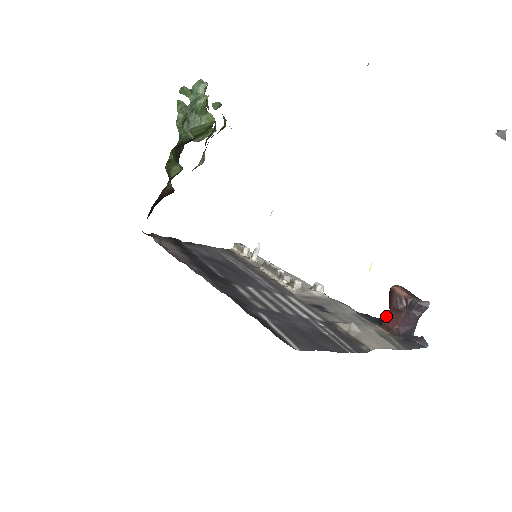
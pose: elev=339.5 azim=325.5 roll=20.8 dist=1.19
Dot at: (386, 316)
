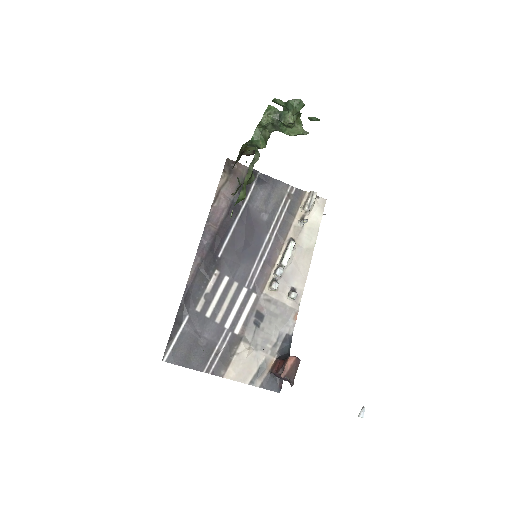
Dot at: (285, 358)
